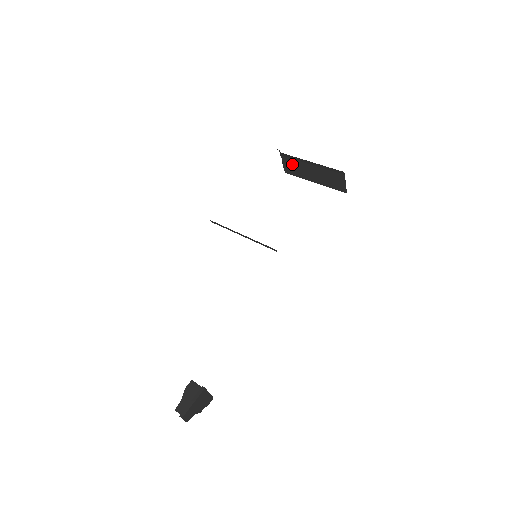
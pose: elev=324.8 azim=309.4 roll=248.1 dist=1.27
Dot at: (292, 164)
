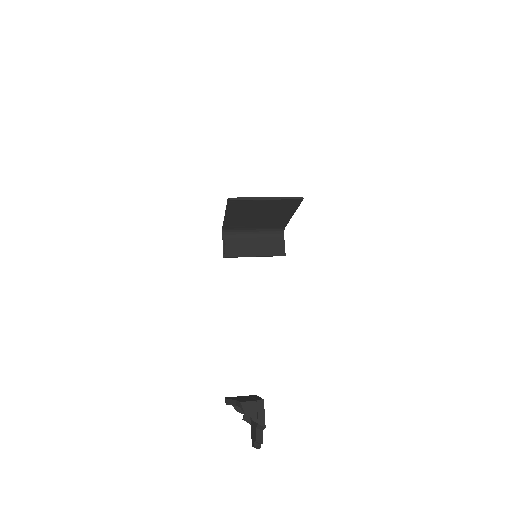
Dot at: (235, 244)
